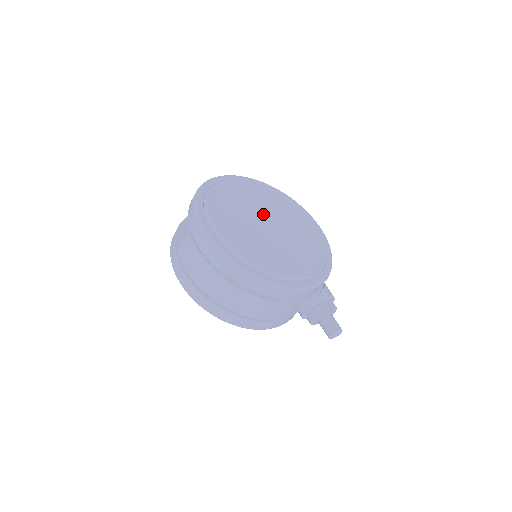
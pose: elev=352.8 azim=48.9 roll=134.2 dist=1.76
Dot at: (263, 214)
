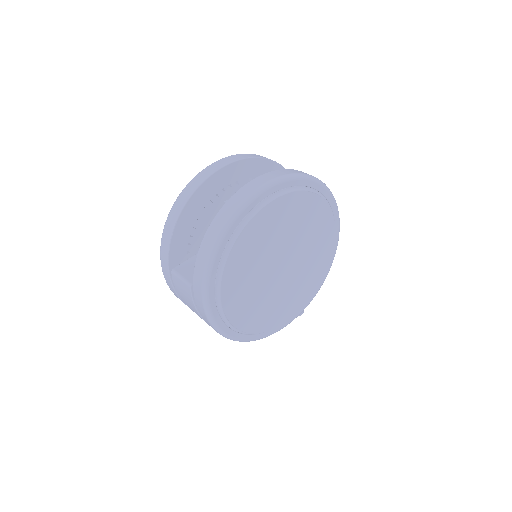
Dot at: (282, 253)
